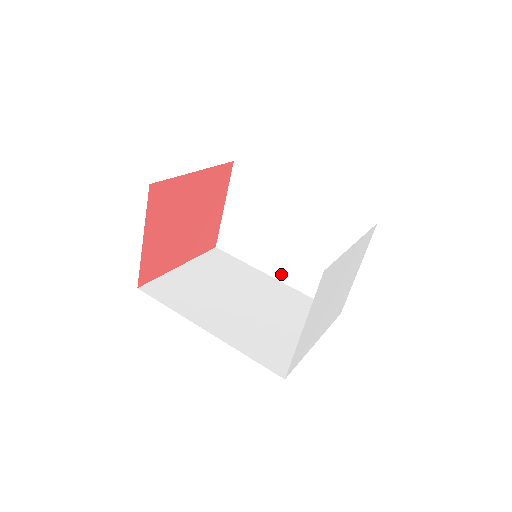
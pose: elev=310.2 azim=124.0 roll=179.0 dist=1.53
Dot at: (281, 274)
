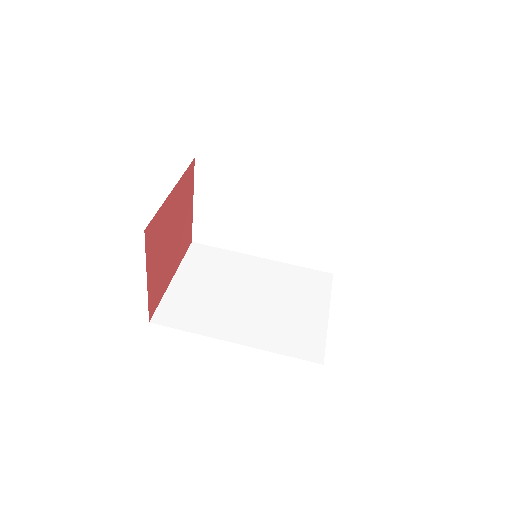
Dot at: (268, 253)
